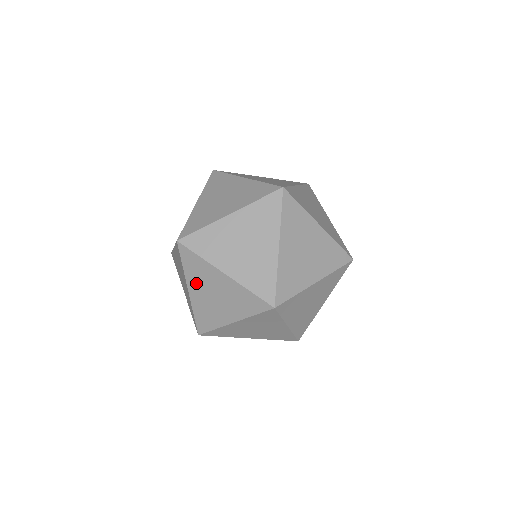
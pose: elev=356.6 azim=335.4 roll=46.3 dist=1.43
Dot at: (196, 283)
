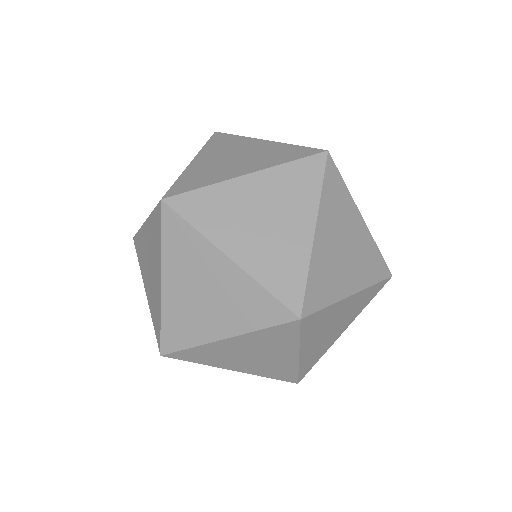
Dot at: occluded
